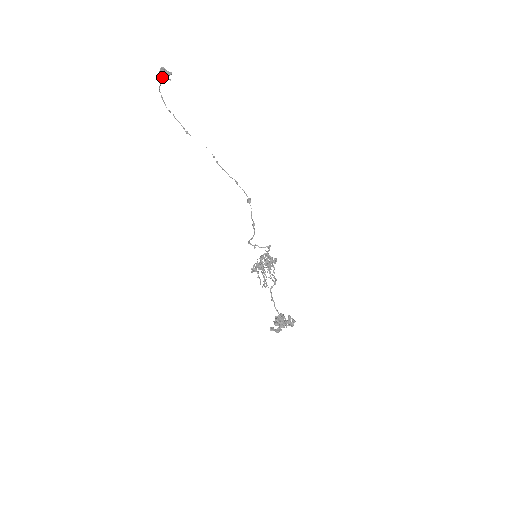
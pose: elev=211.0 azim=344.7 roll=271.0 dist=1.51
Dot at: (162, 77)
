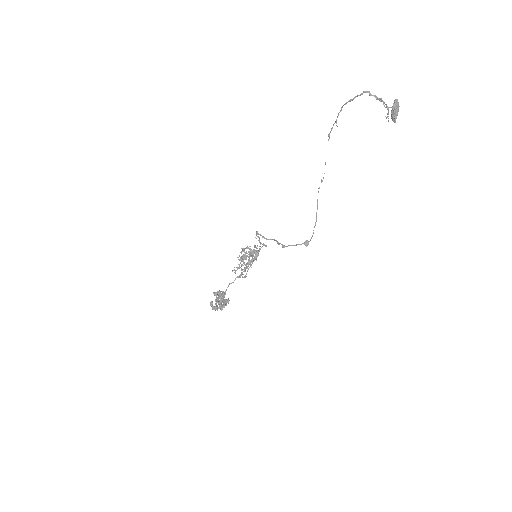
Dot at: occluded
